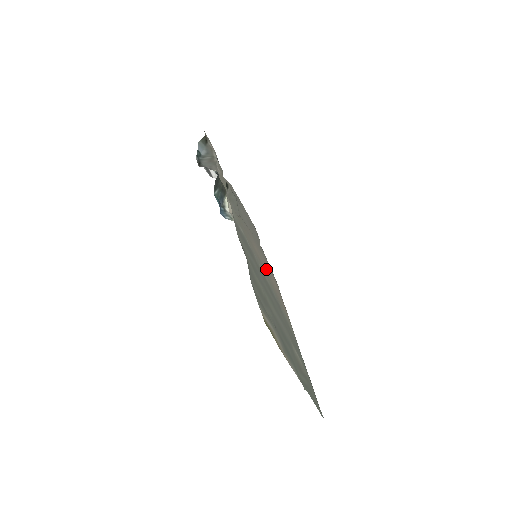
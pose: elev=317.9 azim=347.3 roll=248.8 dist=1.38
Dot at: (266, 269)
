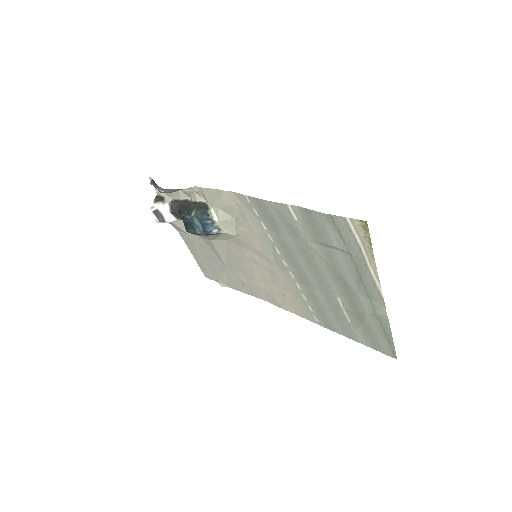
Dot at: (266, 269)
